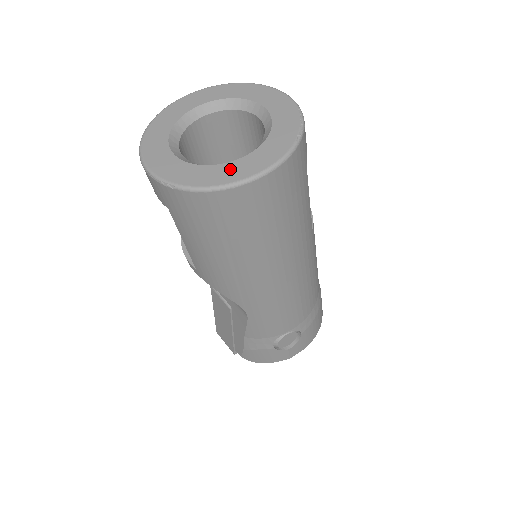
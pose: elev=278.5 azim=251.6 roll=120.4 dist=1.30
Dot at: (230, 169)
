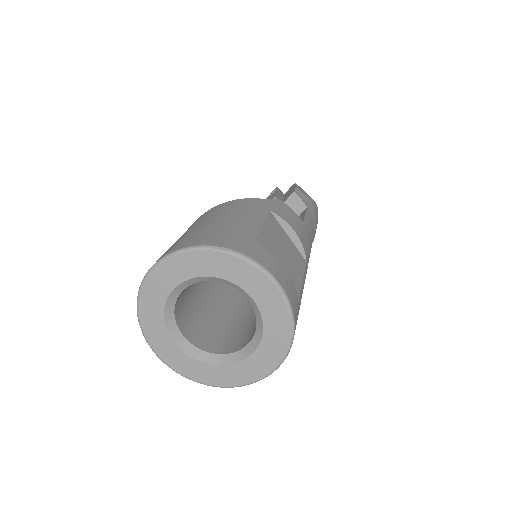
Dot at: (245, 369)
